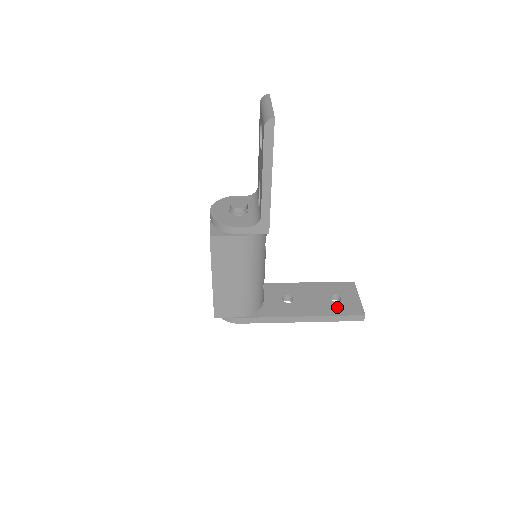
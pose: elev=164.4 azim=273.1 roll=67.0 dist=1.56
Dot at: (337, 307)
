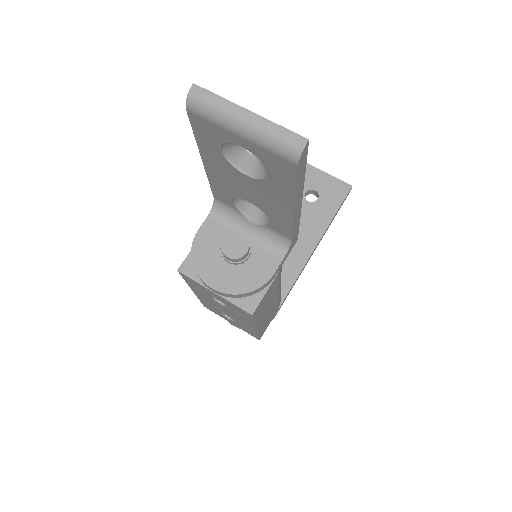
Dot at: (325, 204)
